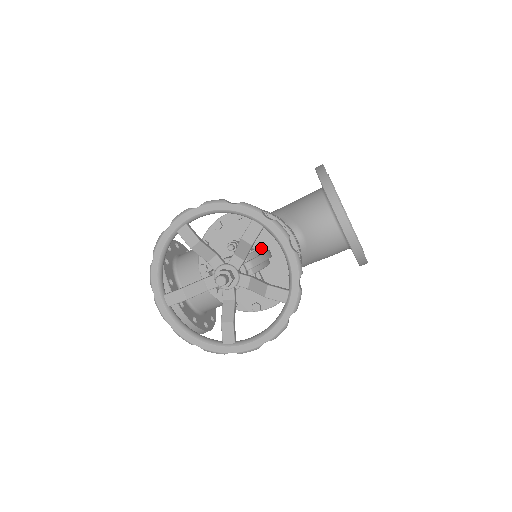
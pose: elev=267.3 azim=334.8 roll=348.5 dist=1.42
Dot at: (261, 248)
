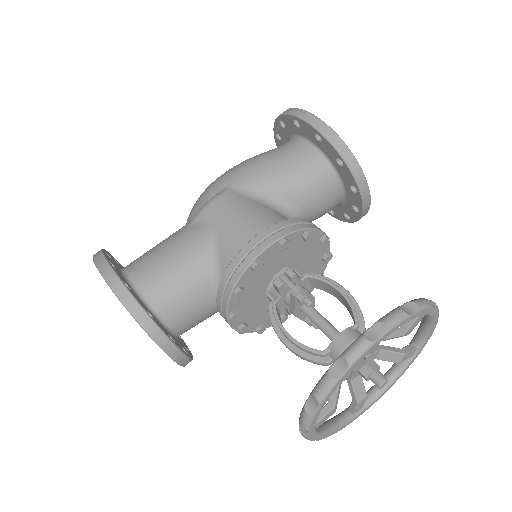
Dot at: (344, 292)
